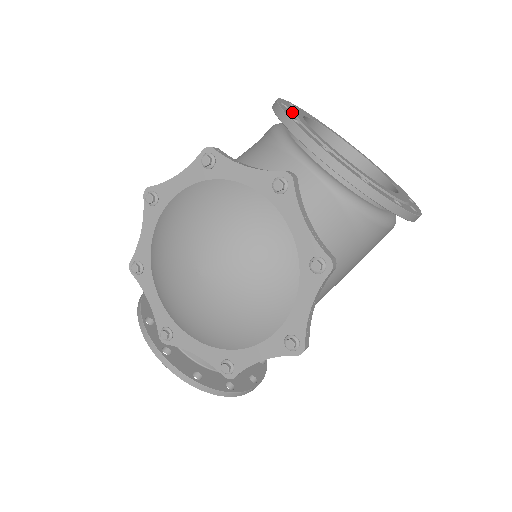
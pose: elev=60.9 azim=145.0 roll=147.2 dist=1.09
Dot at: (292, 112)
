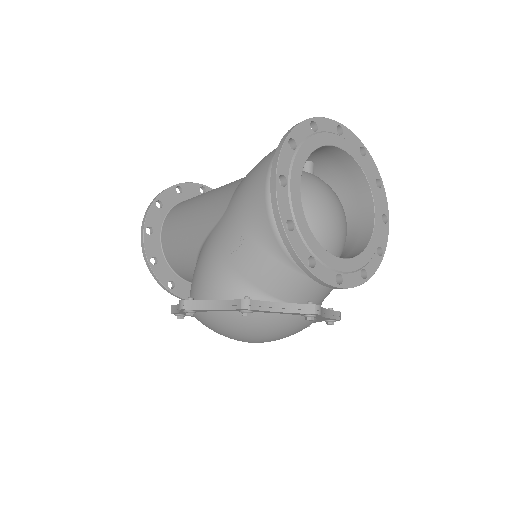
Dot at: (301, 236)
